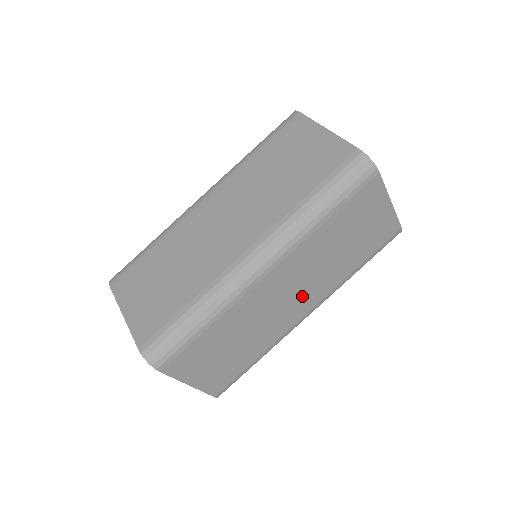
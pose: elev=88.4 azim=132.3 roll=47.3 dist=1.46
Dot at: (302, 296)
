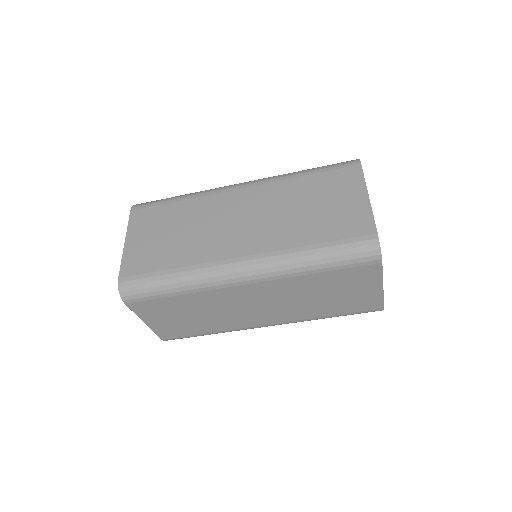
Dot at: occluded
